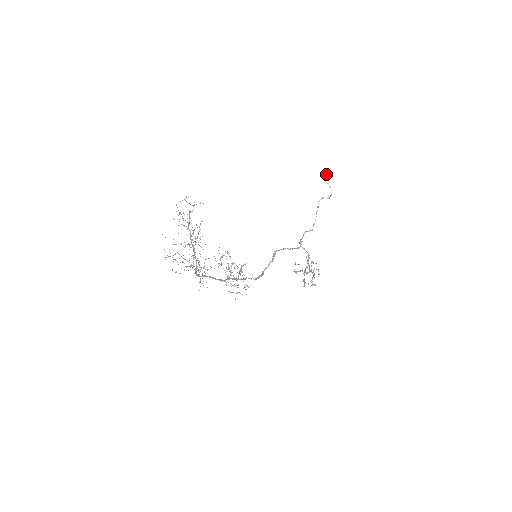
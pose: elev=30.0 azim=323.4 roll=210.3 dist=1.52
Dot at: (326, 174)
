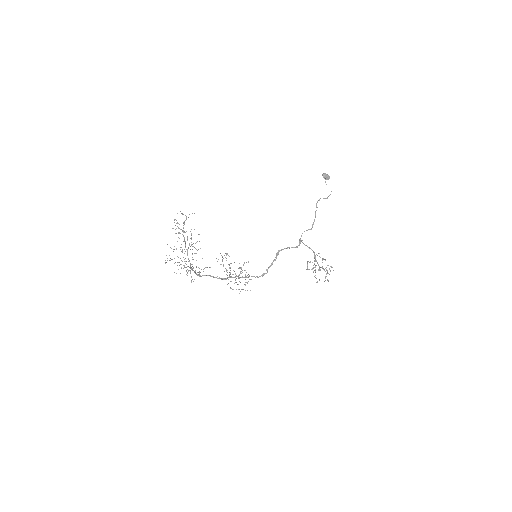
Dot at: (324, 176)
